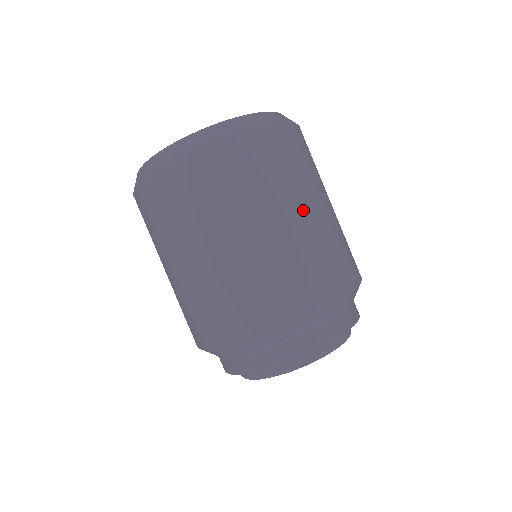
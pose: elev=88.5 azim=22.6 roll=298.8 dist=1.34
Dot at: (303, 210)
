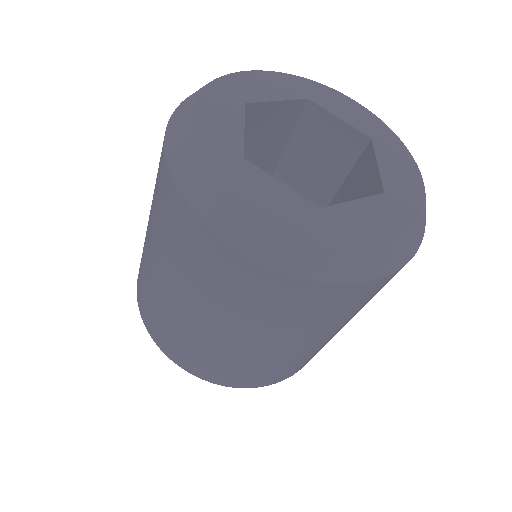
Dot at: (277, 345)
